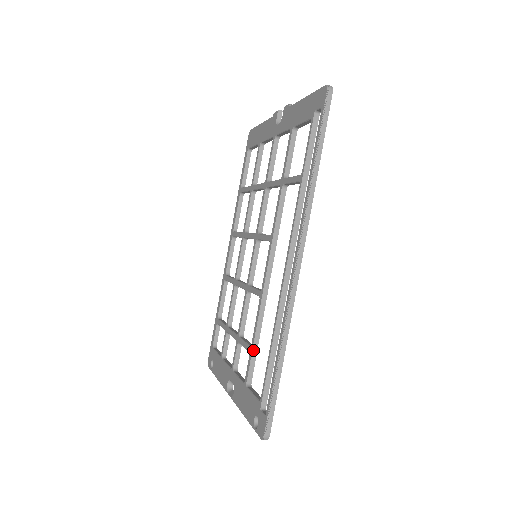
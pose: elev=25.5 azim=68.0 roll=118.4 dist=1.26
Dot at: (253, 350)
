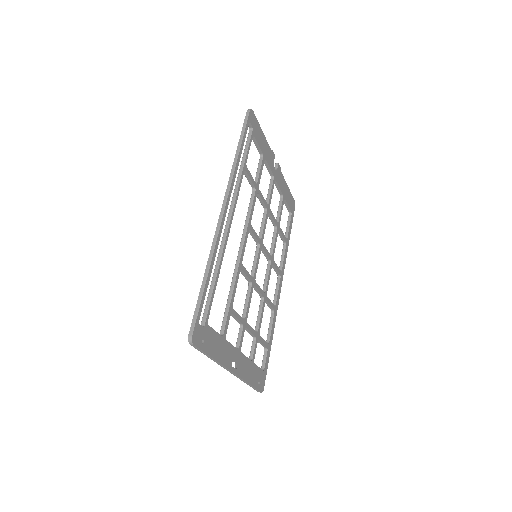
Dot at: (226, 306)
